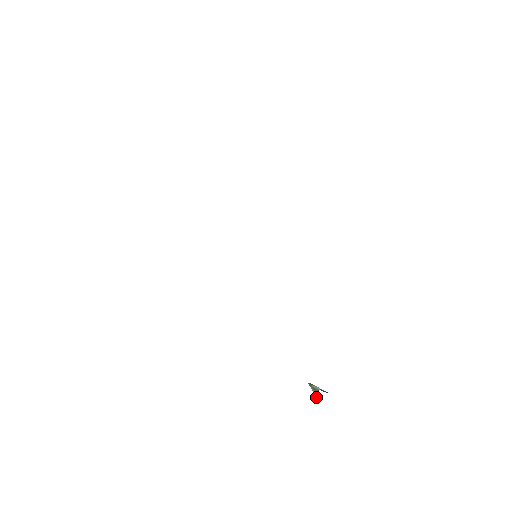
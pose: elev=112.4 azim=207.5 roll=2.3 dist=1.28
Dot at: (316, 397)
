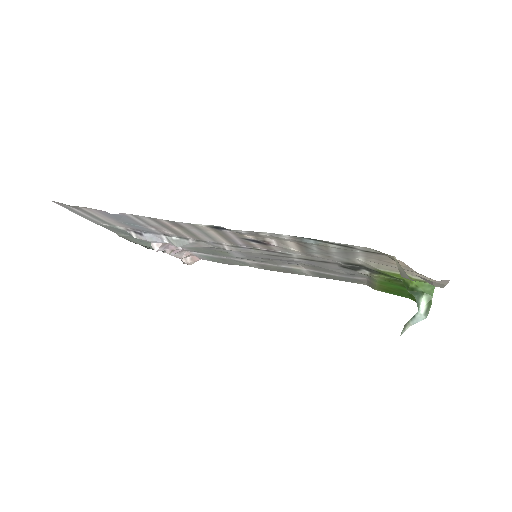
Dot at: (425, 314)
